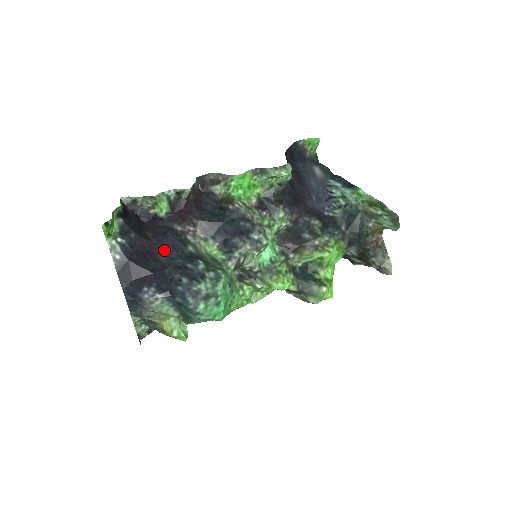
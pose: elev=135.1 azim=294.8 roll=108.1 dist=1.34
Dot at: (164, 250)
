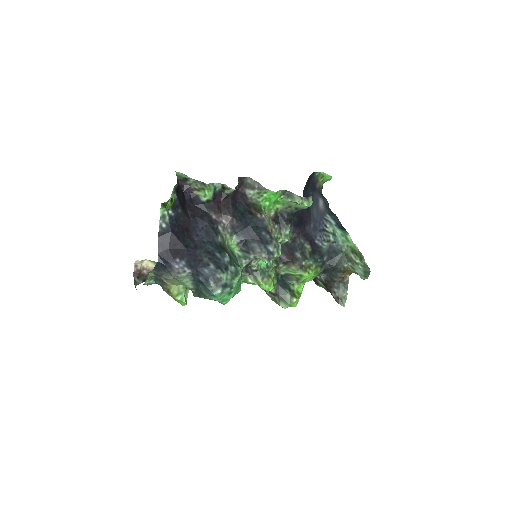
Dot at: (198, 231)
